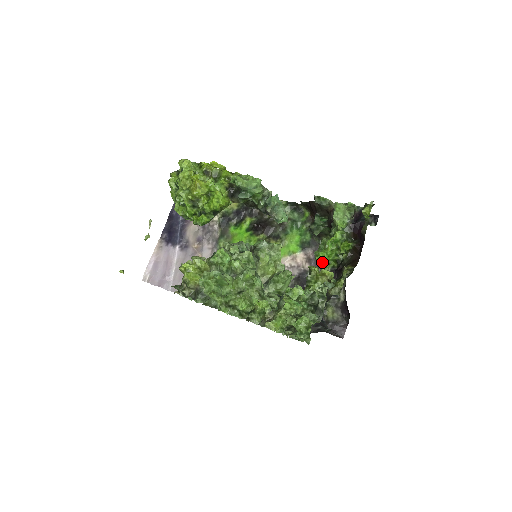
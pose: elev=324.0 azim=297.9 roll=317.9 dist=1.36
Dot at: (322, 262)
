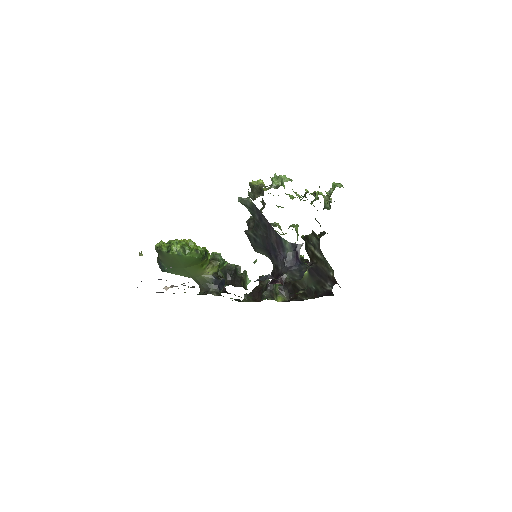
Dot at: occluded
